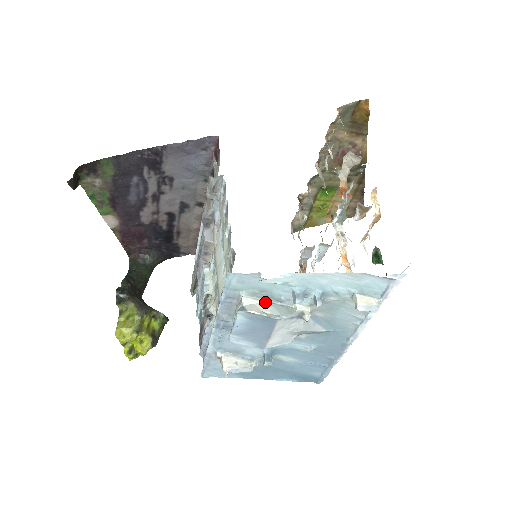
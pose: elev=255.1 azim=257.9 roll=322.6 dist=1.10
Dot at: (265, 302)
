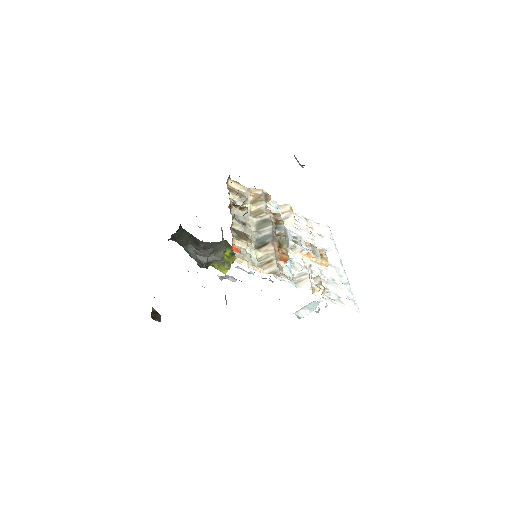
Dot at: (303, 309)
